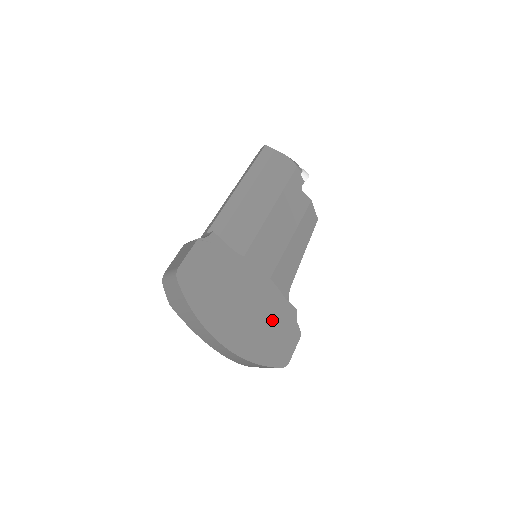
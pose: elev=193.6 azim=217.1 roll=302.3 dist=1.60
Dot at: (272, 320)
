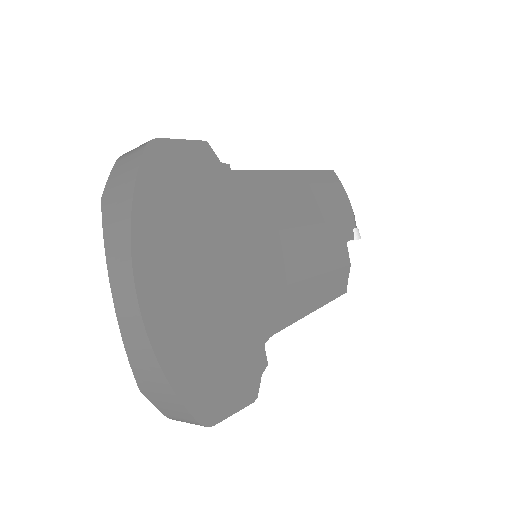
Dot at: (231, 337)
